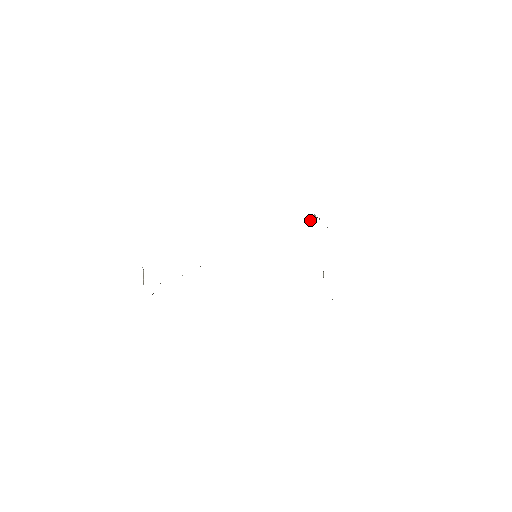
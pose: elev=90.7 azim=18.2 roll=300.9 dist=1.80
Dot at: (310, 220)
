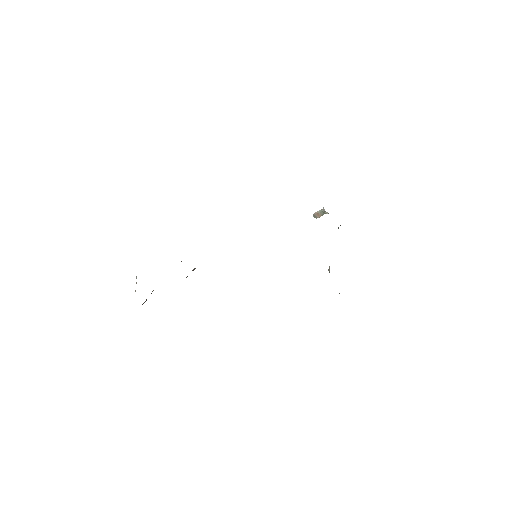
Dot at: (318, 216)
